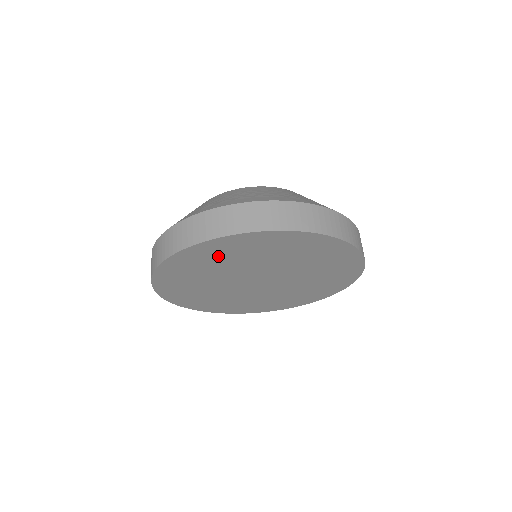
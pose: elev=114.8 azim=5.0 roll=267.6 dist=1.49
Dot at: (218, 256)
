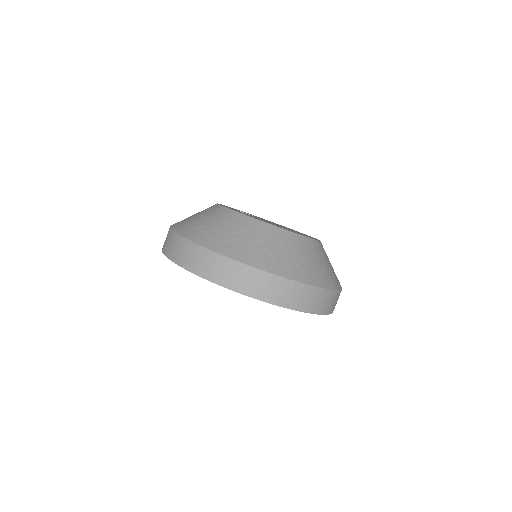
Dot at: occluded
